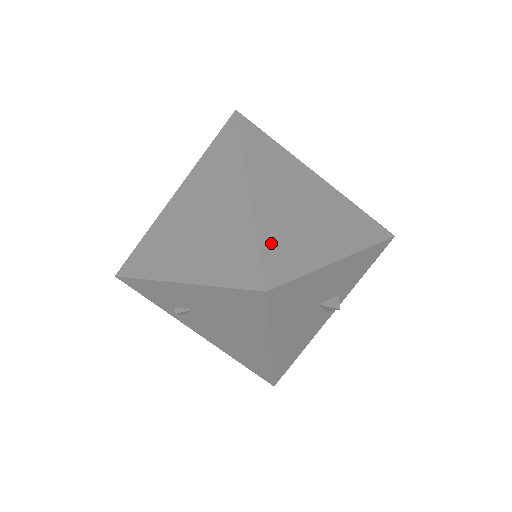
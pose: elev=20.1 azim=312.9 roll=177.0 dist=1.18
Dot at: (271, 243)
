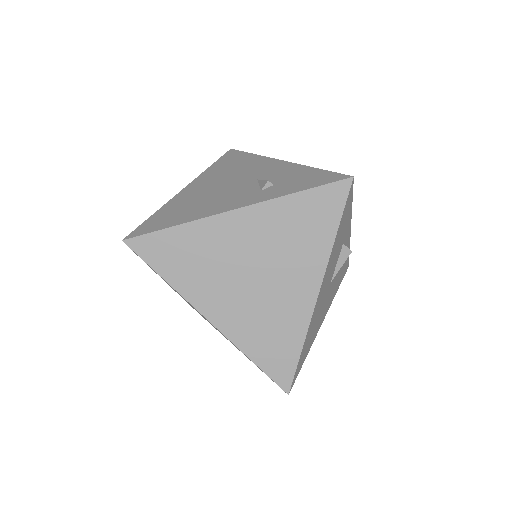
Dot at: (262, 353)
